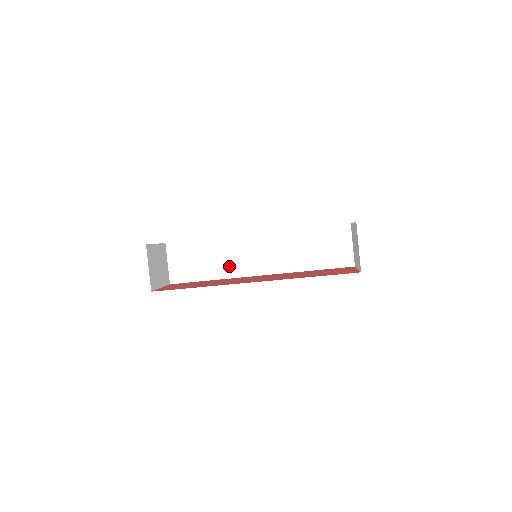
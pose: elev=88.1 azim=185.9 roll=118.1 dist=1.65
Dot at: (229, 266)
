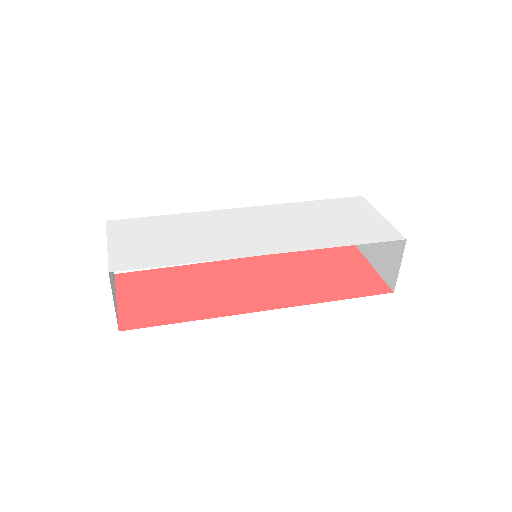
Dot at: occluded
